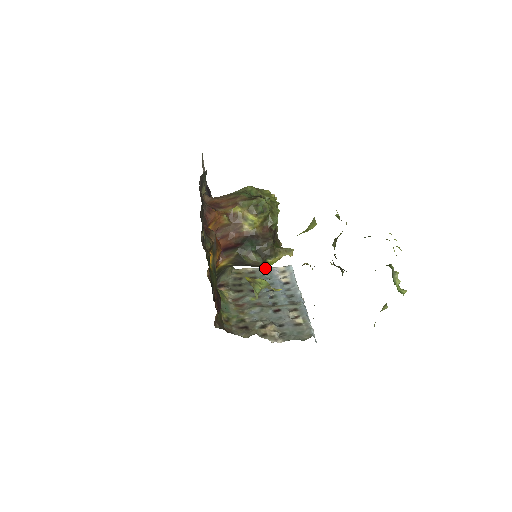
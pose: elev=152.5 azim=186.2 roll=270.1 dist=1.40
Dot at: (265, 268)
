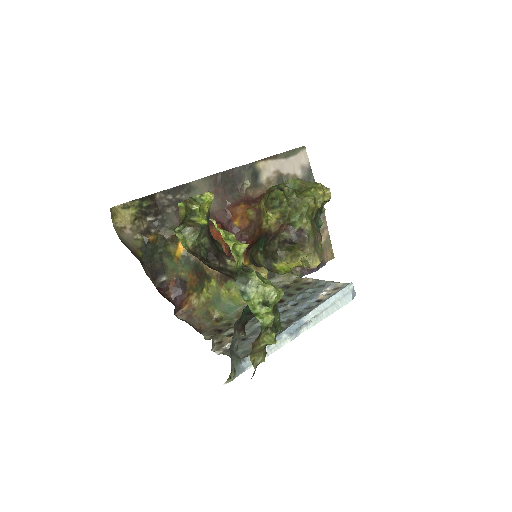
Dot at: (324, 281)
